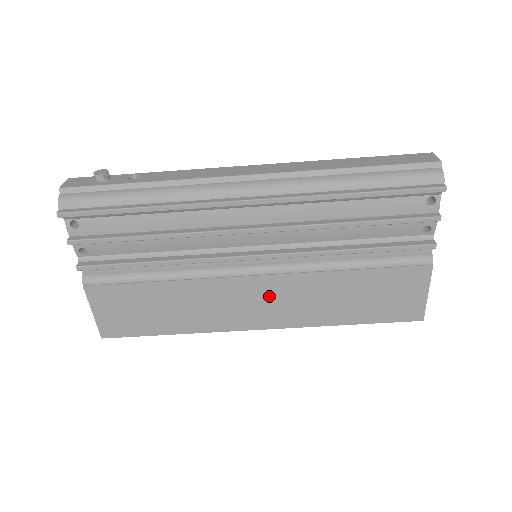
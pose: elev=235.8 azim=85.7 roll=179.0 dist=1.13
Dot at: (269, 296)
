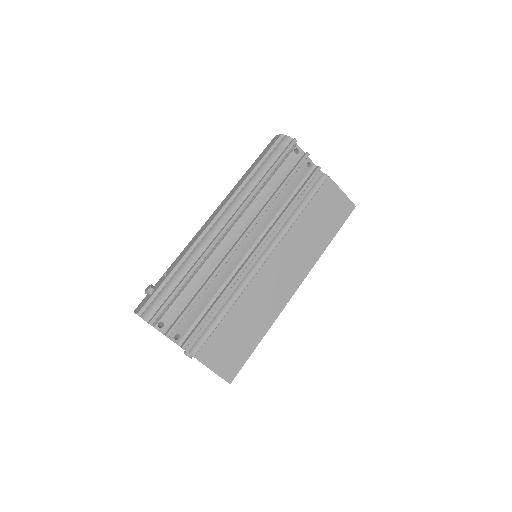
Dot at: (282, 266)
